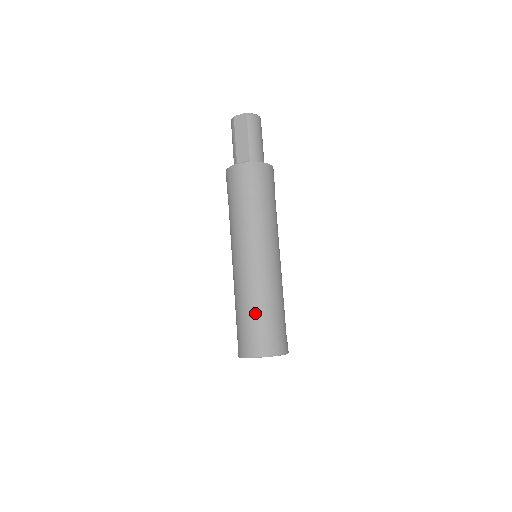
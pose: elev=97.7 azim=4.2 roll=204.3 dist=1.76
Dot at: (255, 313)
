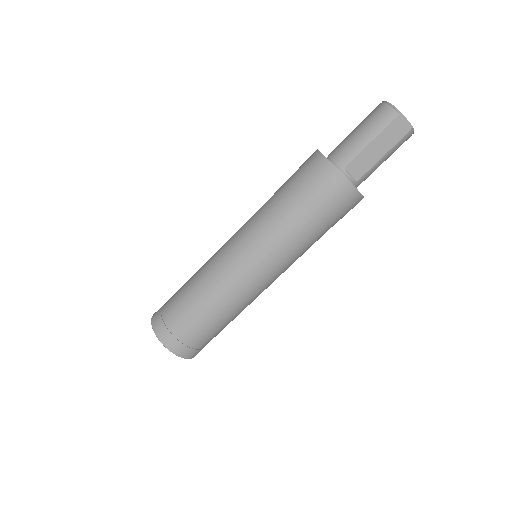
Dot at: (213, 323)
